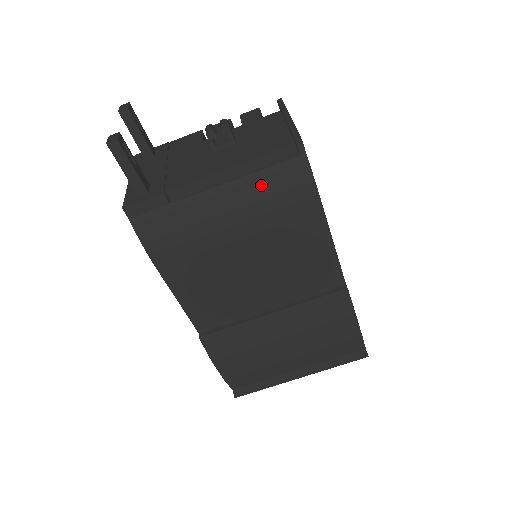
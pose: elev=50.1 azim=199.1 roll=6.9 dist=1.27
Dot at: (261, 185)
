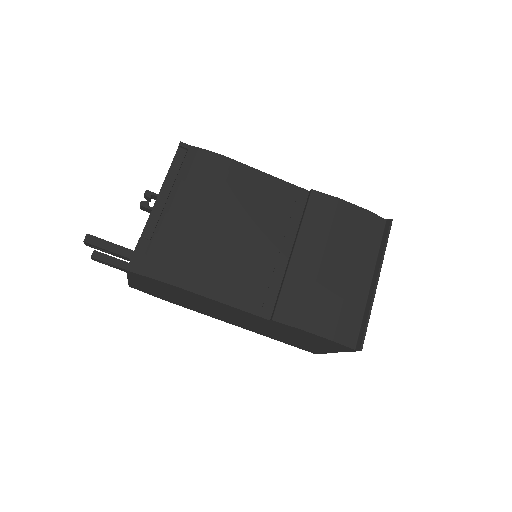
Dot at: (186, 181)
